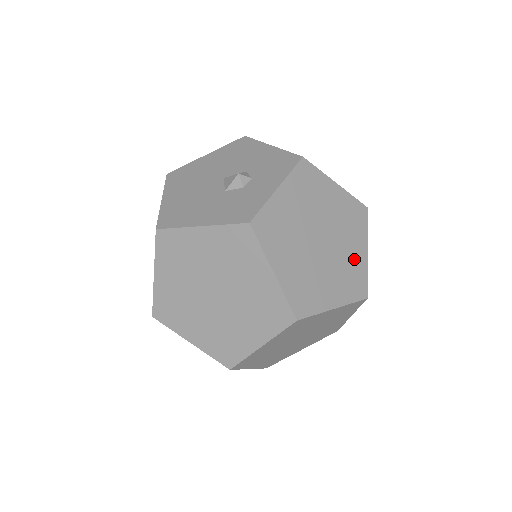
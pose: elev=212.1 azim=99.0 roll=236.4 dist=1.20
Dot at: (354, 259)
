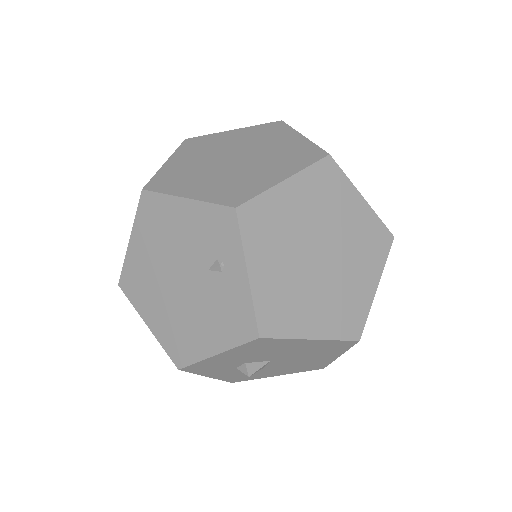
Dot at: occluded
